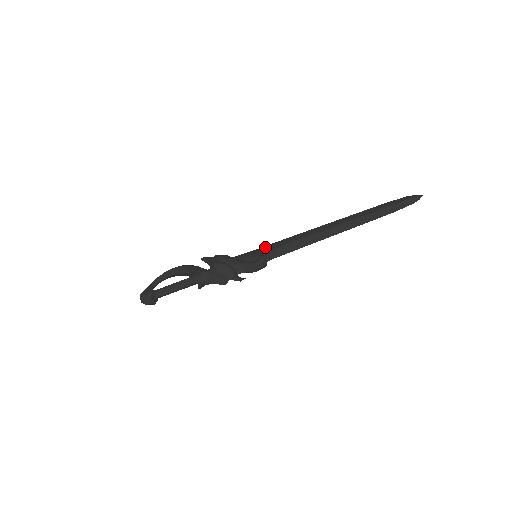
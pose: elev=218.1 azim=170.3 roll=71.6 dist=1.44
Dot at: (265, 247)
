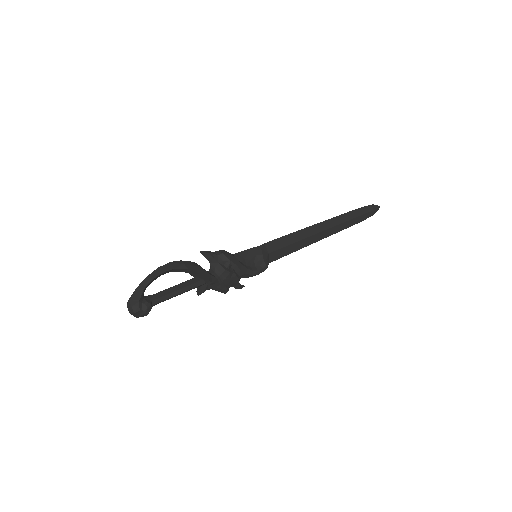
Dot at: (266, 245)
